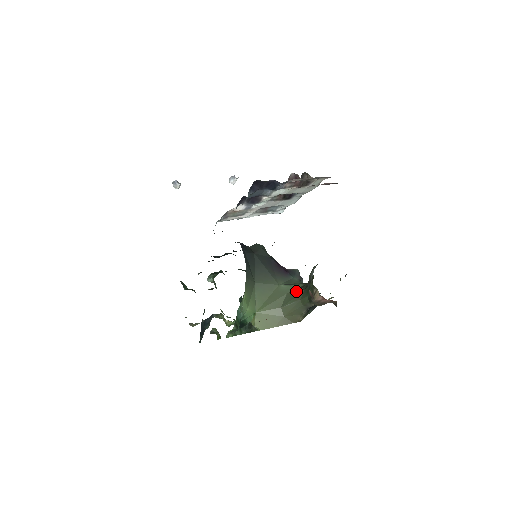
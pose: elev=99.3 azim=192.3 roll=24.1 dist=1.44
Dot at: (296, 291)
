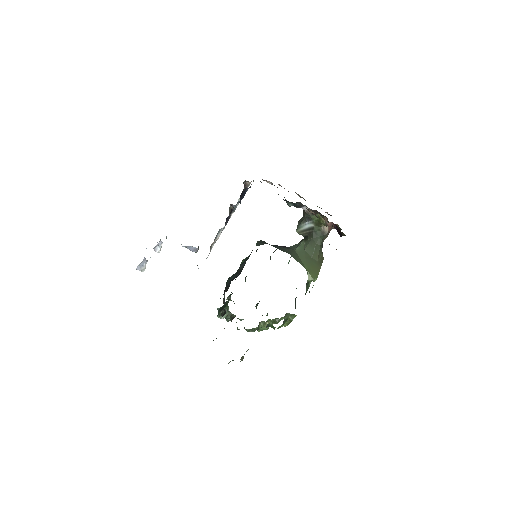
Dot at: (308, 243)
